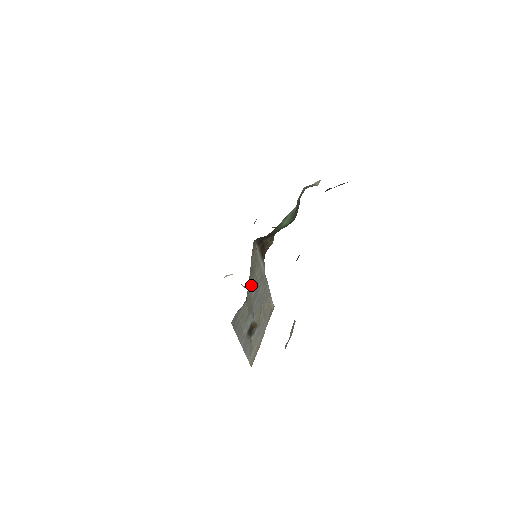
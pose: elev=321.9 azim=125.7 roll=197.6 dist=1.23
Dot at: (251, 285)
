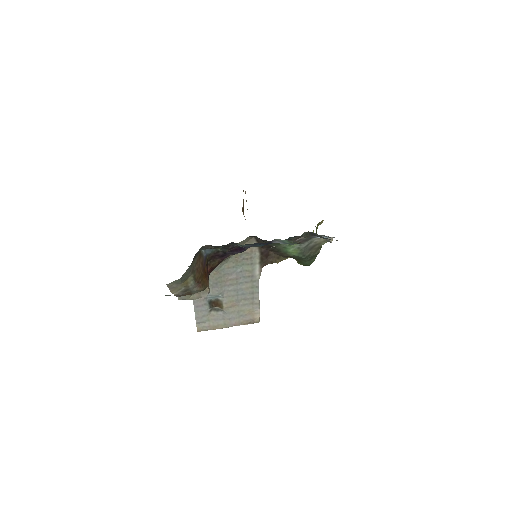
Dot at: (232, 268)
